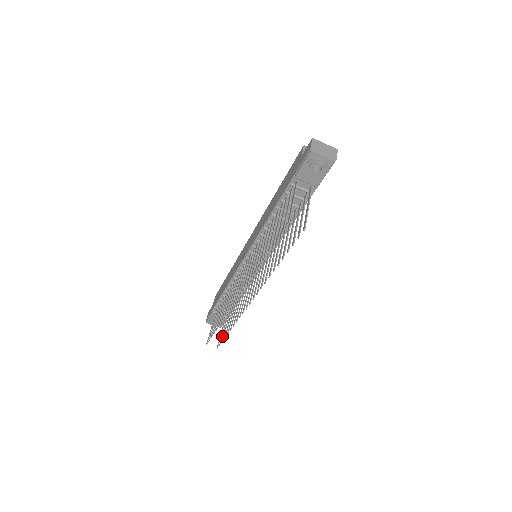
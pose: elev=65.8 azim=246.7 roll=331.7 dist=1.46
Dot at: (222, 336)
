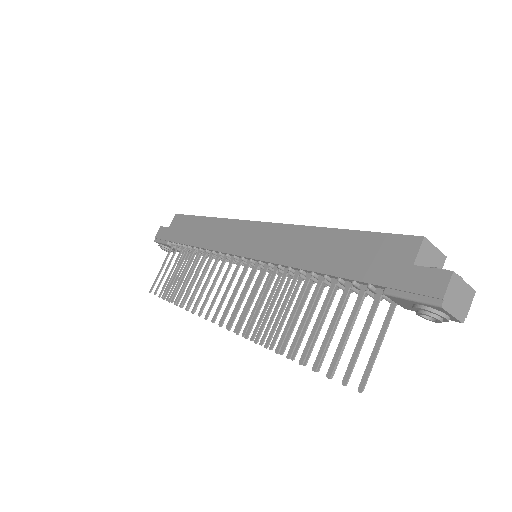
Dot at: occluded
